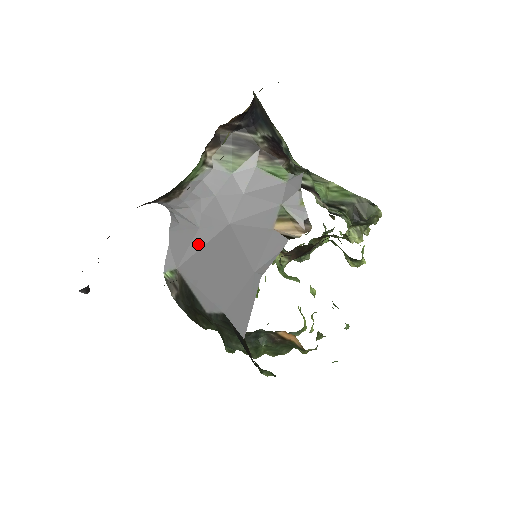
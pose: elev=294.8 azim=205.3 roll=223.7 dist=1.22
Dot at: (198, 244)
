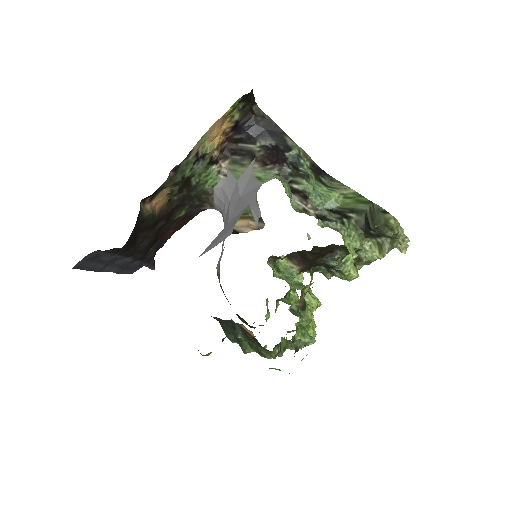
Dot at: (223, 242)
